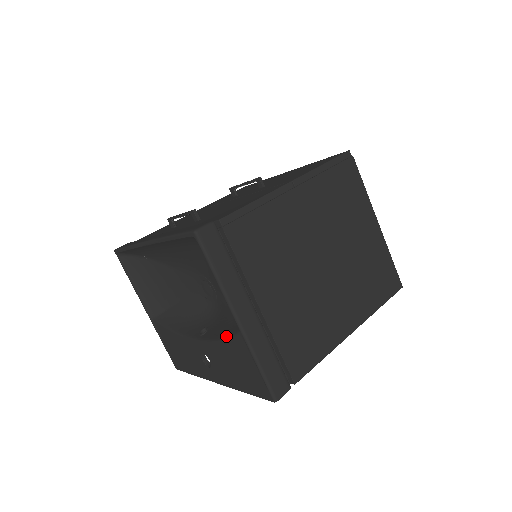
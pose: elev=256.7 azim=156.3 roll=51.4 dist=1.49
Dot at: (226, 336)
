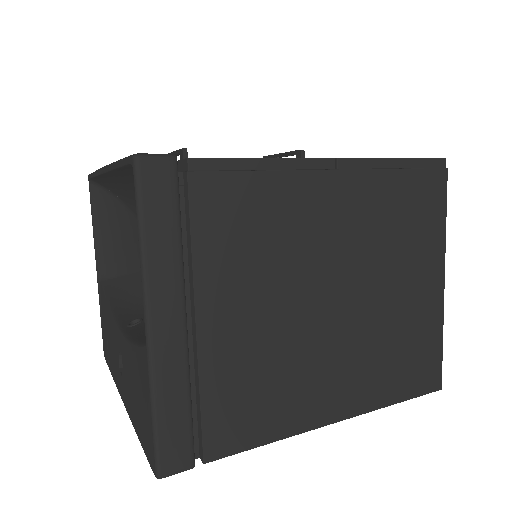
Dot at: (140, 342)
